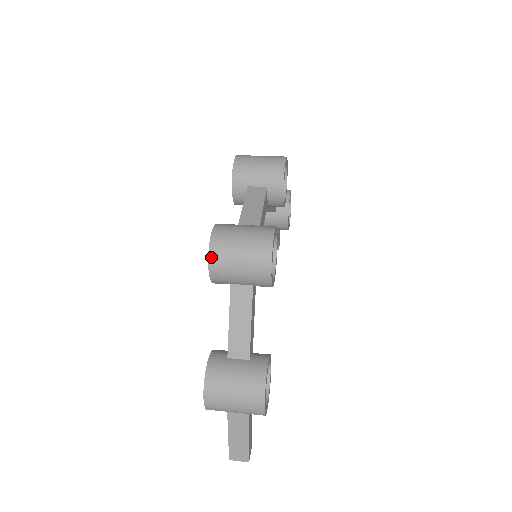
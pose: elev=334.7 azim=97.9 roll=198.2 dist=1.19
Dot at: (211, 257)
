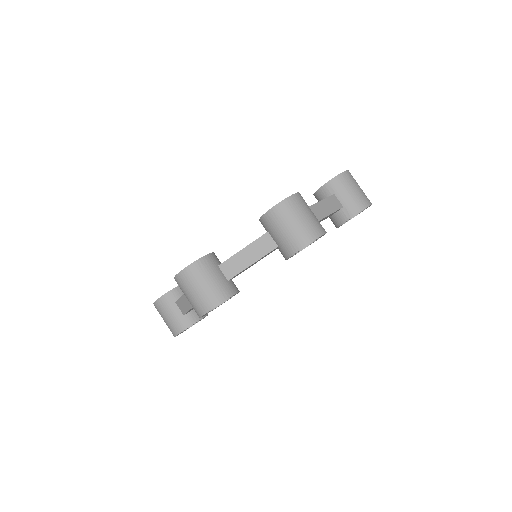
Dot at: (176, 278)
